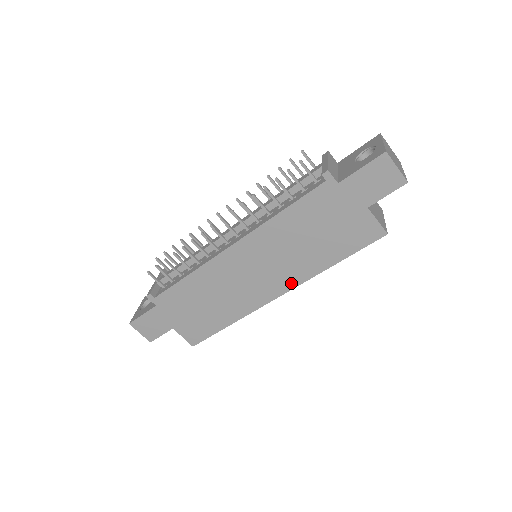
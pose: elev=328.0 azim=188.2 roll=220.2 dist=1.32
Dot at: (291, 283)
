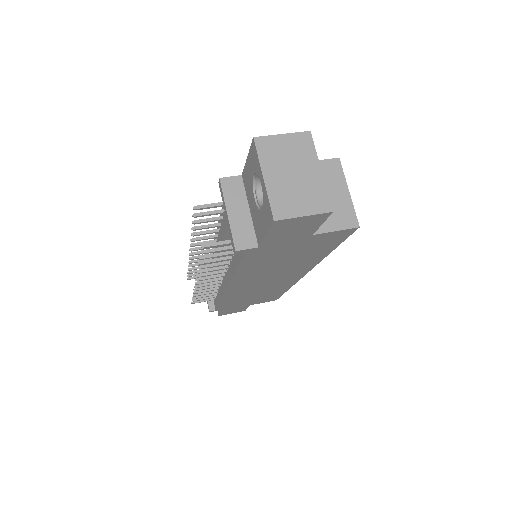
Dot at: (305, 270)
